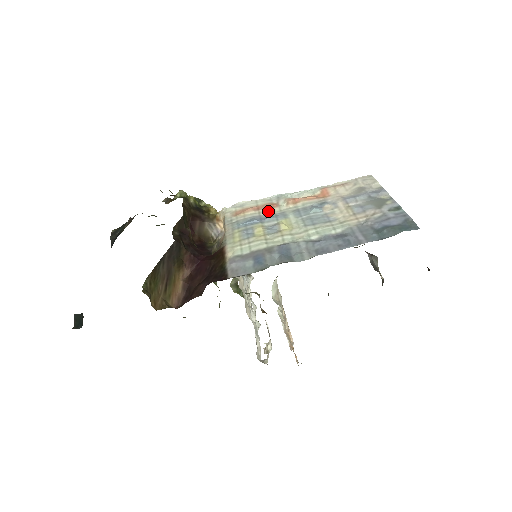
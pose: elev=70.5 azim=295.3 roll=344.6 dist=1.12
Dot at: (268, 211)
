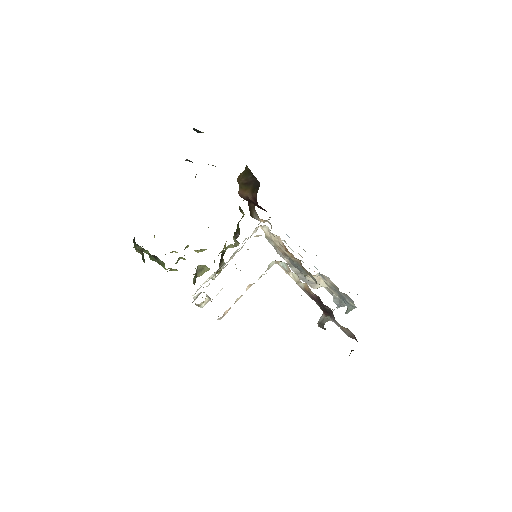
Dot at: occluded
